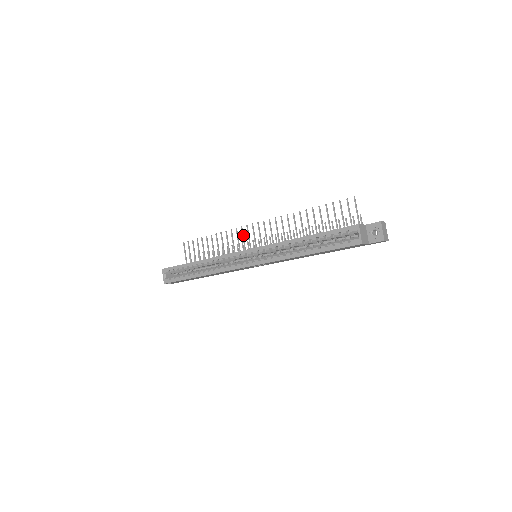
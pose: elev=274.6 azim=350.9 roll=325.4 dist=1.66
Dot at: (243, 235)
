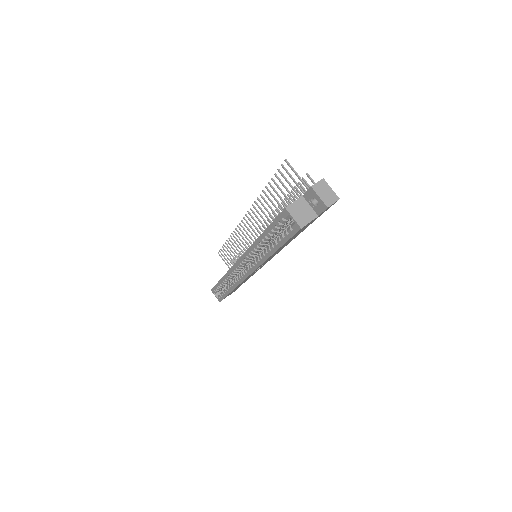
Dot at: (243, 233)
